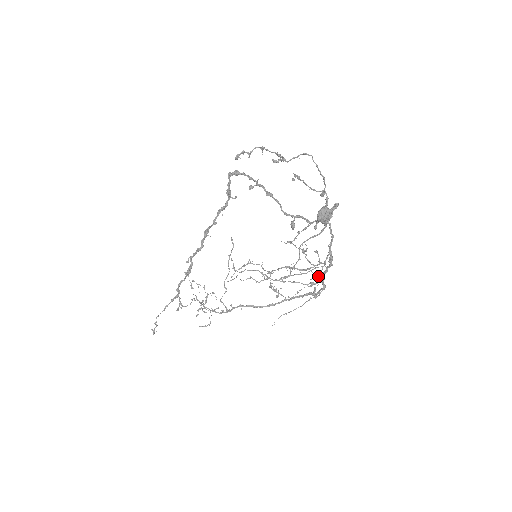
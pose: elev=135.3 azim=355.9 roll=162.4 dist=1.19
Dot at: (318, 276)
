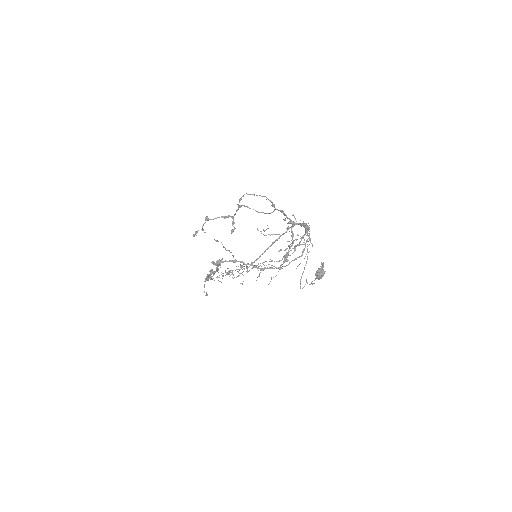
Dot at: occluded
